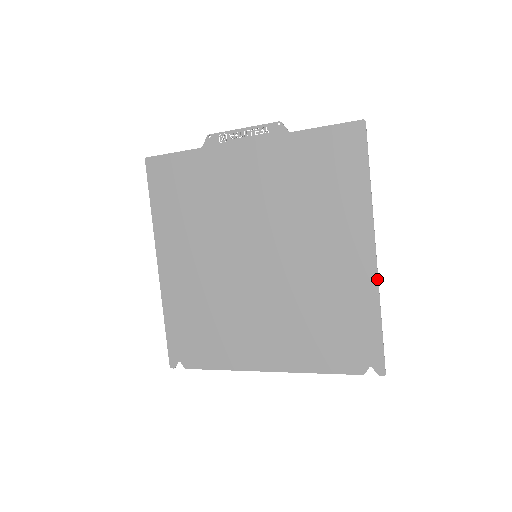
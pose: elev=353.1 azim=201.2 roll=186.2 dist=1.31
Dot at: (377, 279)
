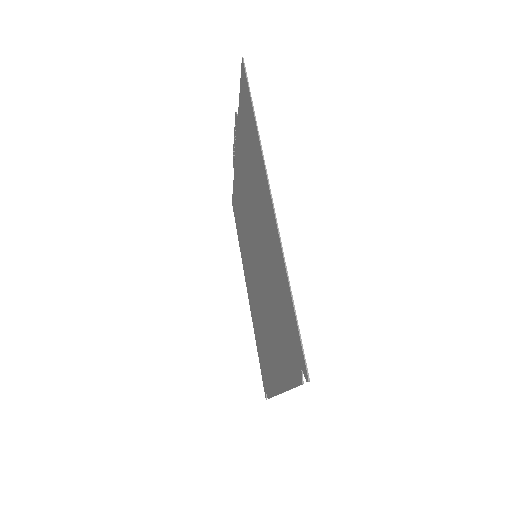
Dot at: (278, 234)
